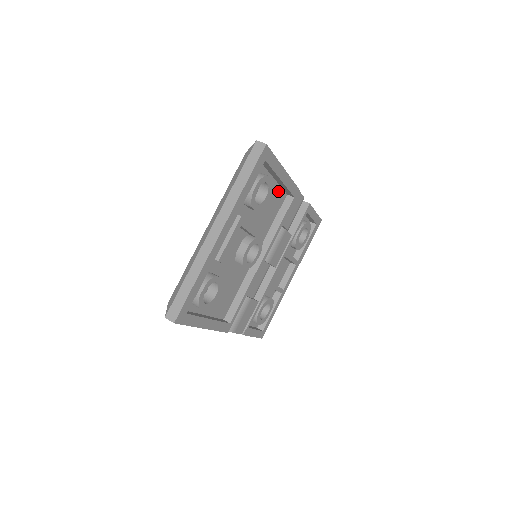
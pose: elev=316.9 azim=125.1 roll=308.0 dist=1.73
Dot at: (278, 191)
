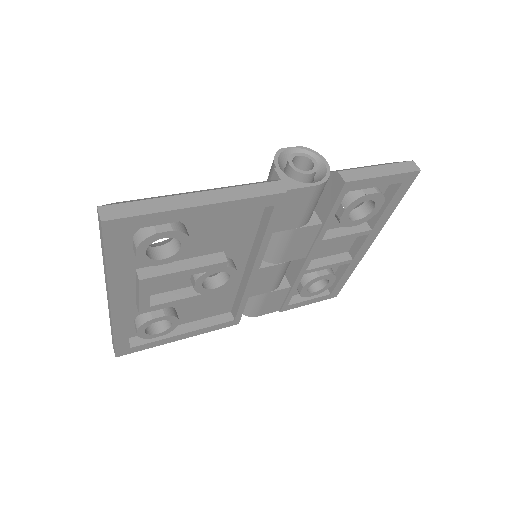
Dot at: occluded
